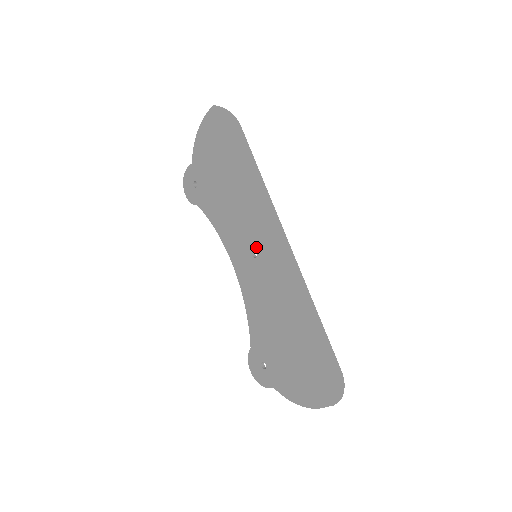
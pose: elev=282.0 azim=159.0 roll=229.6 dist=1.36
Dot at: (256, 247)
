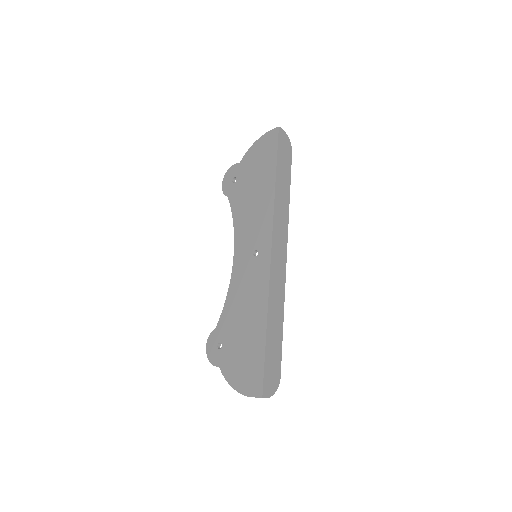
Dot at: (260, 248)
